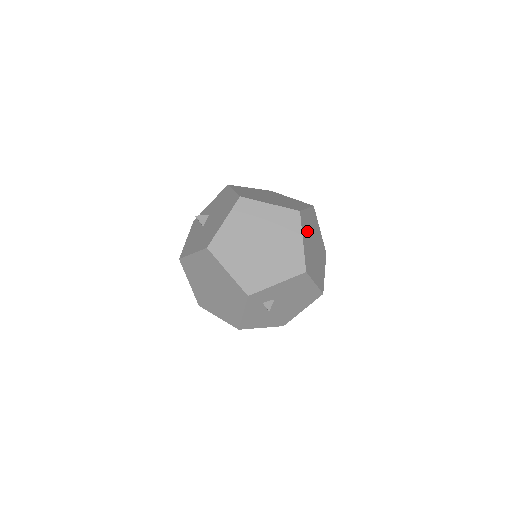
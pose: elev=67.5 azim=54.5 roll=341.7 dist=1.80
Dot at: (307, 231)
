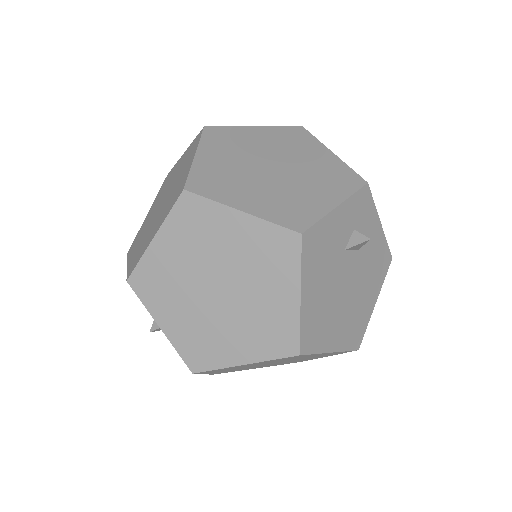
Dot at: occluded
